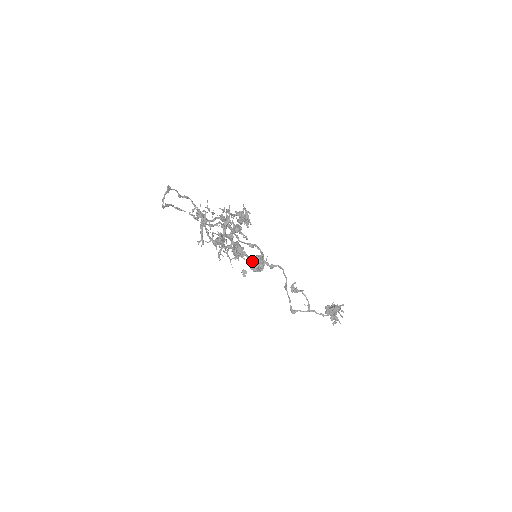
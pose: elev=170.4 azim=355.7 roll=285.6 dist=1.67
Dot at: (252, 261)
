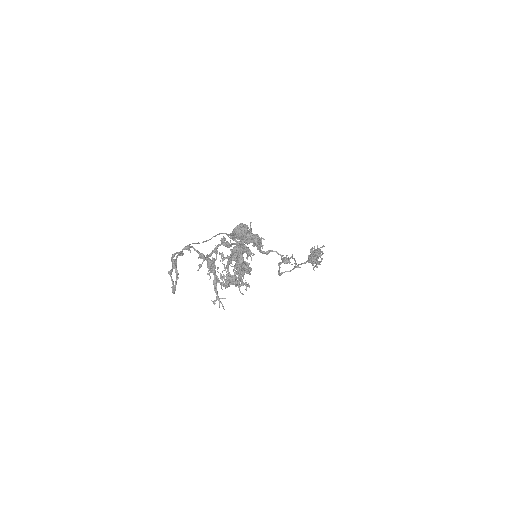
Dot at: (236, 234)
